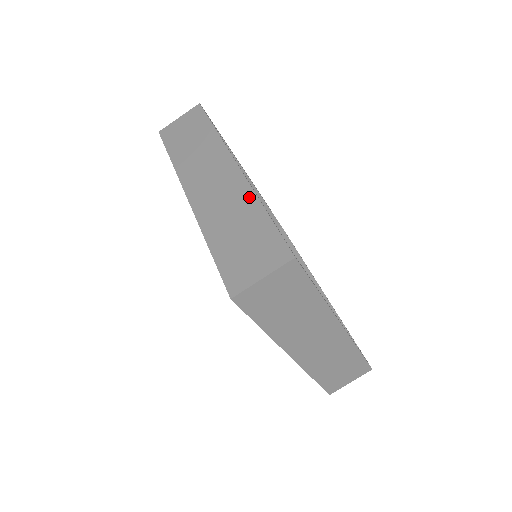
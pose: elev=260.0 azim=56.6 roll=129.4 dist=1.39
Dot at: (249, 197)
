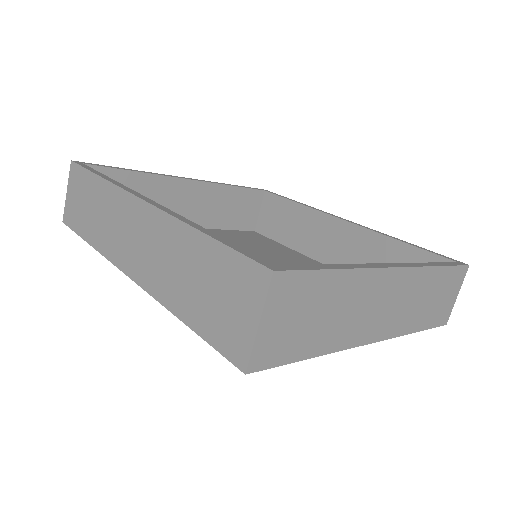
Dot at: (178, 230)
